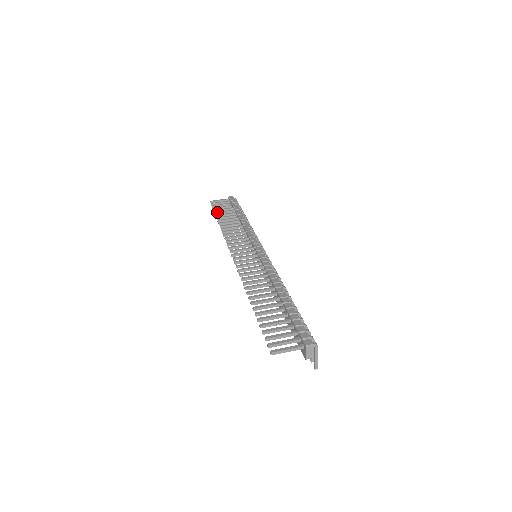
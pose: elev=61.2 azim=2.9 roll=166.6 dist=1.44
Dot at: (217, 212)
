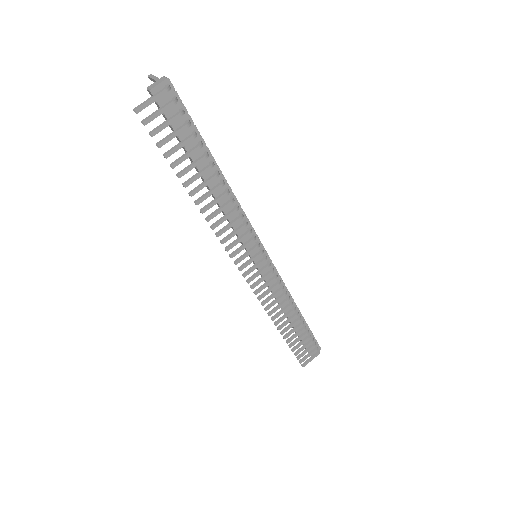
Dot at: occluded
